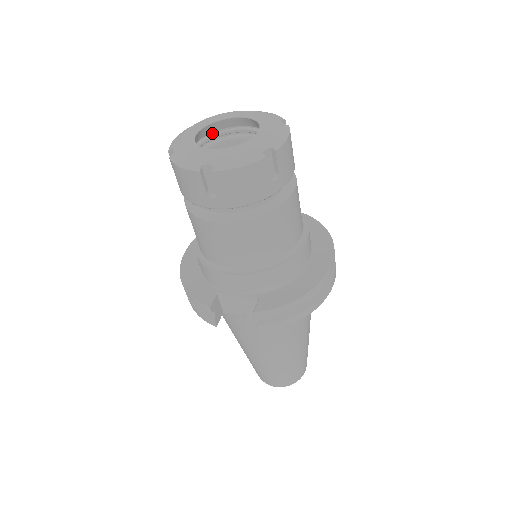
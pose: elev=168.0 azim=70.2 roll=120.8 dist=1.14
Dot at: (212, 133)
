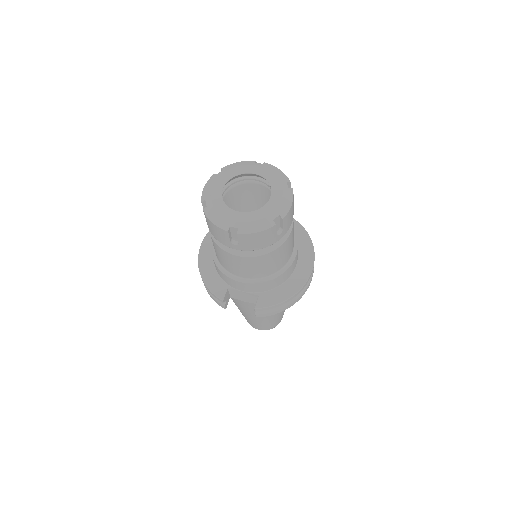
Dot at: (233, 179)
